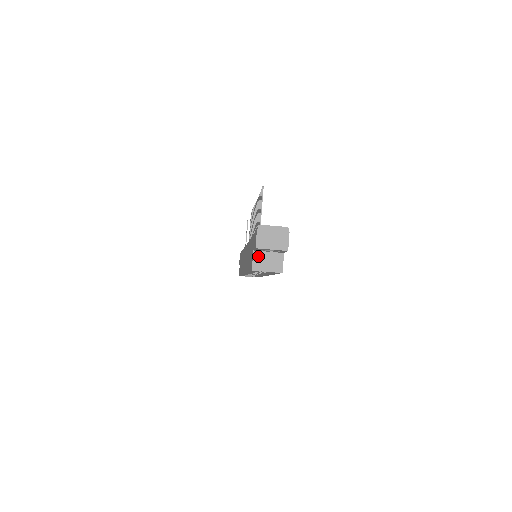
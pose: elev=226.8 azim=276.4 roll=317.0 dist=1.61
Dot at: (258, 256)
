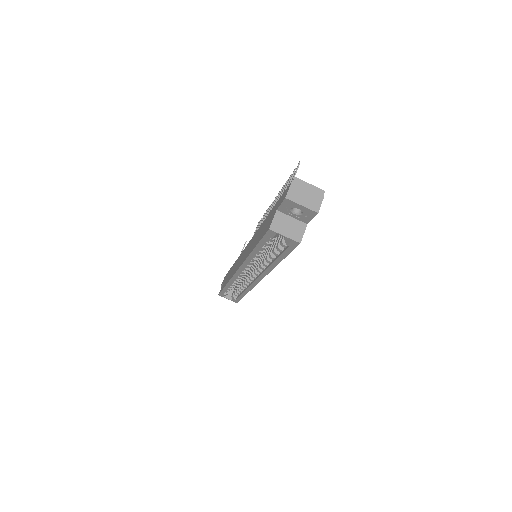
Dot at: (280, 217)
